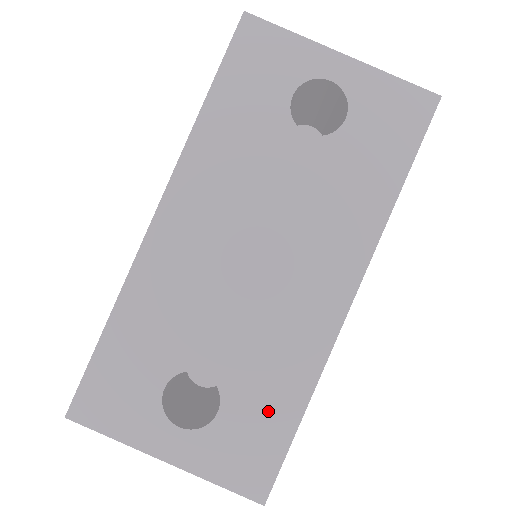
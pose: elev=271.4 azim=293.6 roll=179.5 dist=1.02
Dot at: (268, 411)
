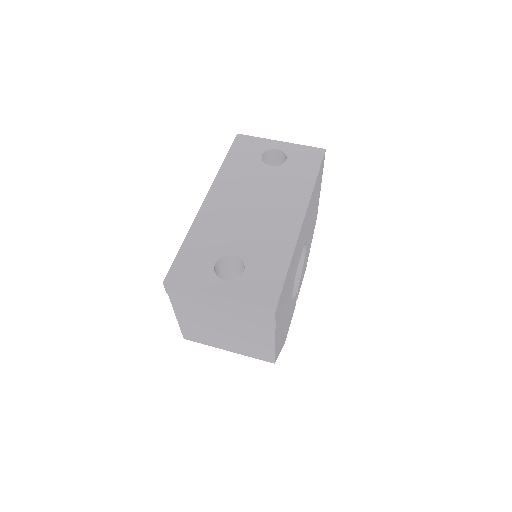
Dot at: (270, 268)
